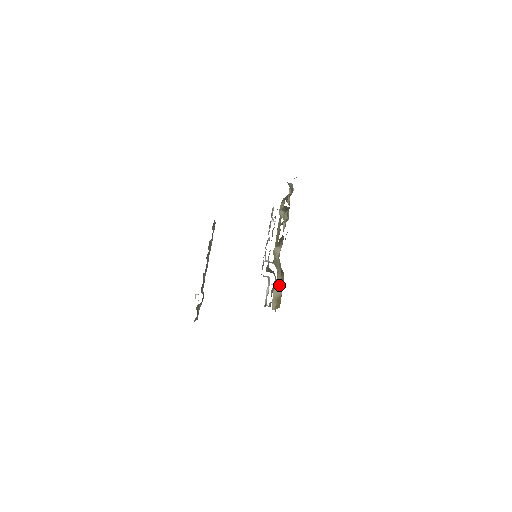
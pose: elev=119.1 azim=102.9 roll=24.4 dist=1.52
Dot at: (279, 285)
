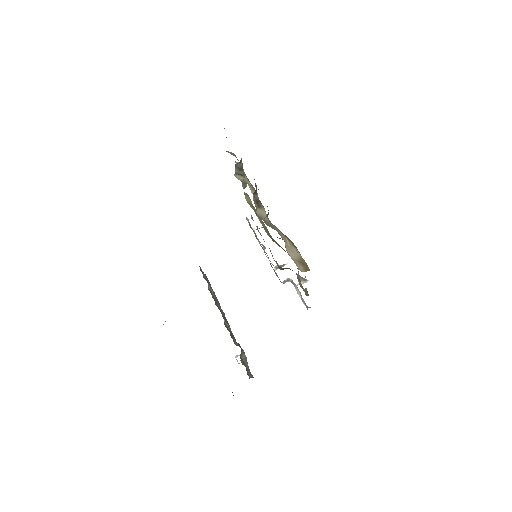
Dot at: (290, 246)
